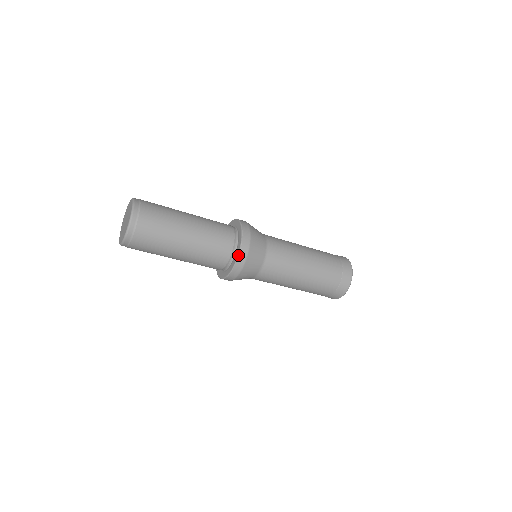
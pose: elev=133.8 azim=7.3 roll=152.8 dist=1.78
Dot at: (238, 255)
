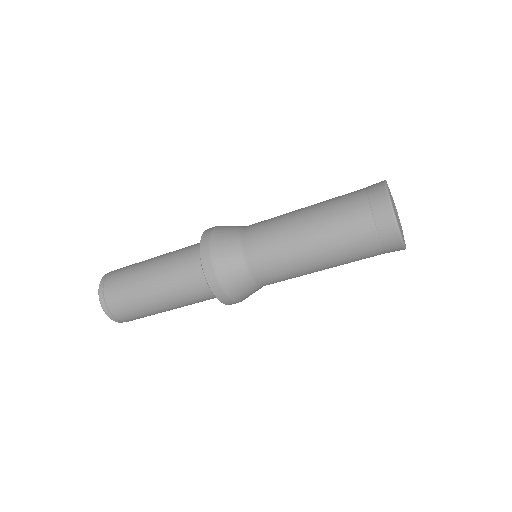
Dot at: occluded
